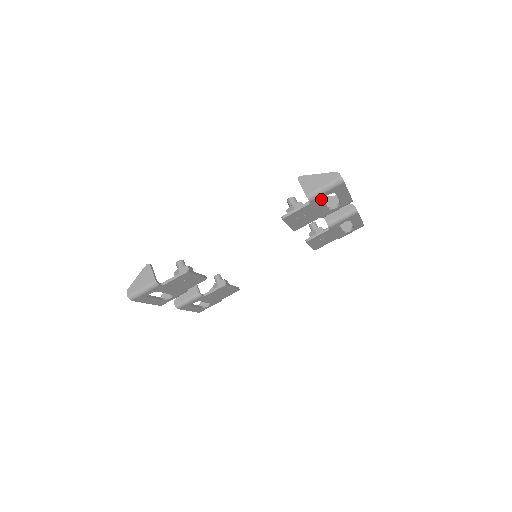
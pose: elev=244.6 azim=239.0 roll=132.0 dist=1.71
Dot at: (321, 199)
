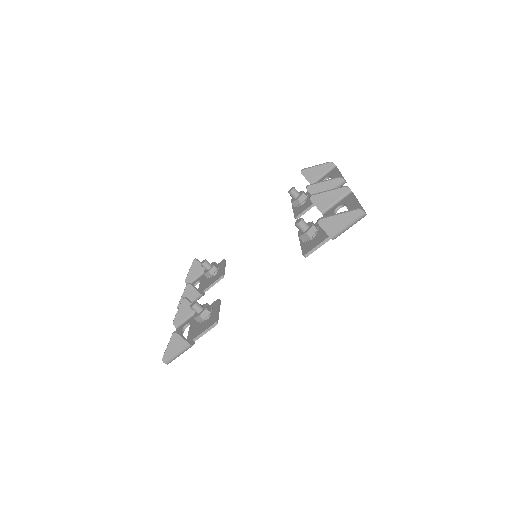
Dot at: occluded
